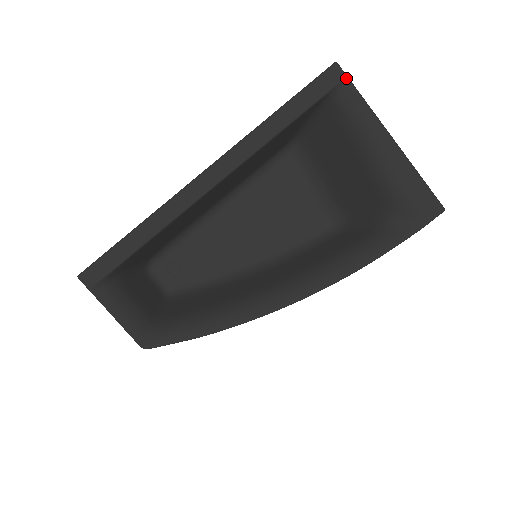
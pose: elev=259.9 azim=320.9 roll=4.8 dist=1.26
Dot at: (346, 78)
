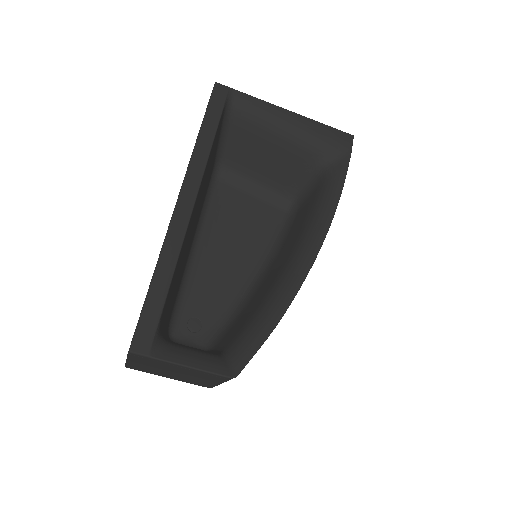
Dot at: (229, 88)
